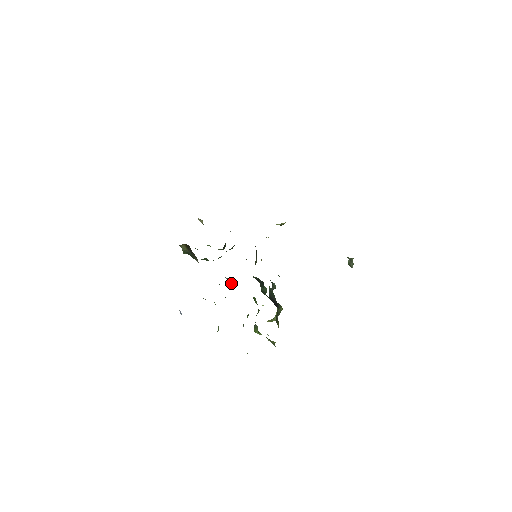
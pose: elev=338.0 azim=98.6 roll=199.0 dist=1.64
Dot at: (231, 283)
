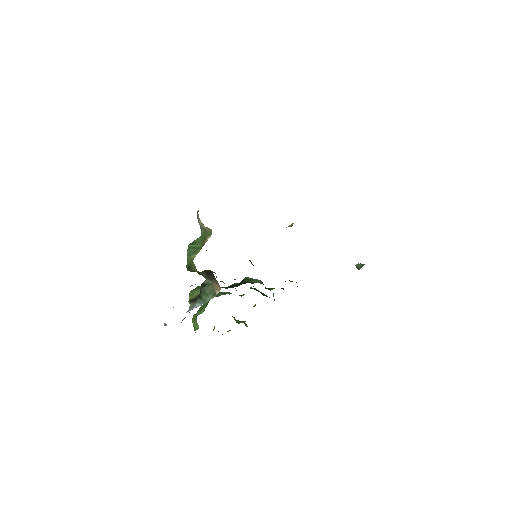
Dot at: occluded
